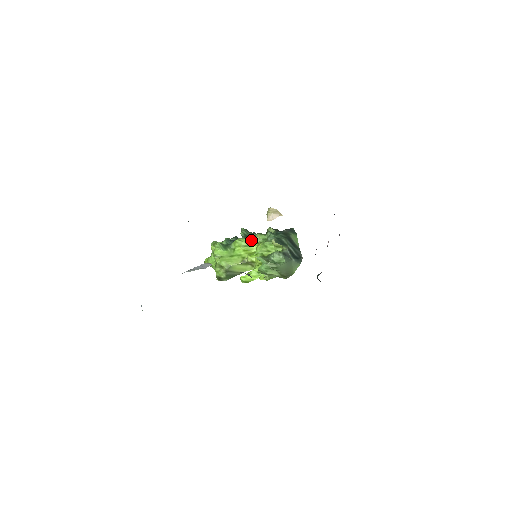
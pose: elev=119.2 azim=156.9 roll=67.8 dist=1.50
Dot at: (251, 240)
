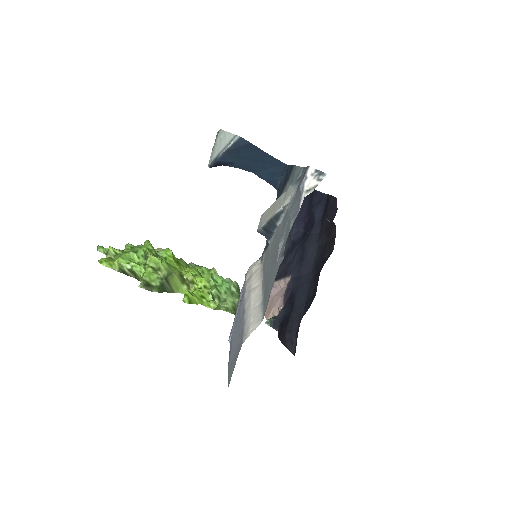
Dot at: (179, 260)
